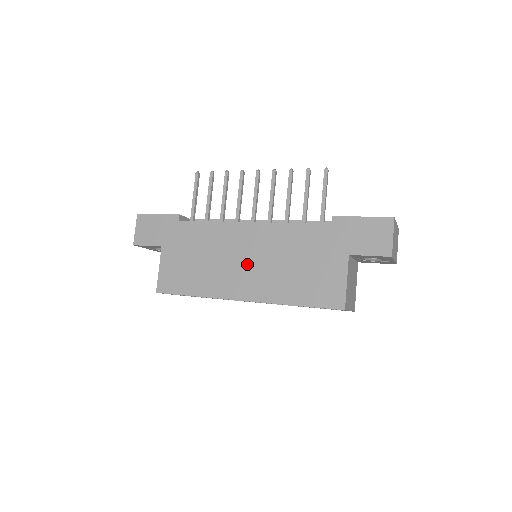
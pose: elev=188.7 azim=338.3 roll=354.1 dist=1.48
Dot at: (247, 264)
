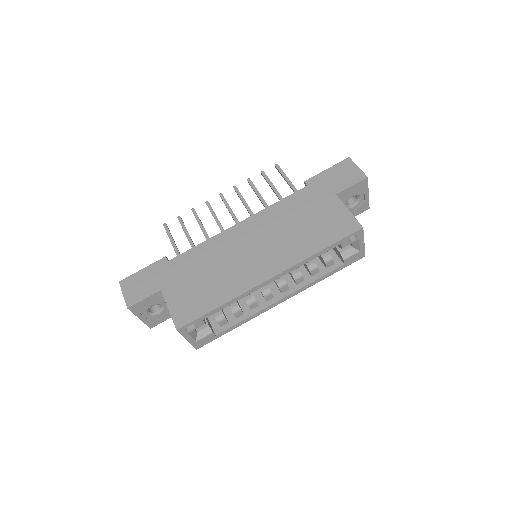
Dot at: (256, 251)
